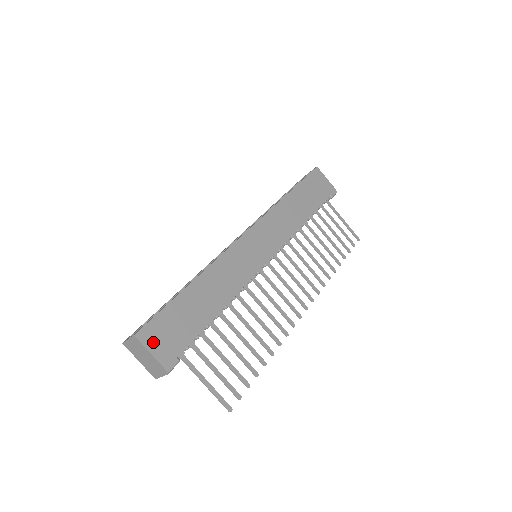
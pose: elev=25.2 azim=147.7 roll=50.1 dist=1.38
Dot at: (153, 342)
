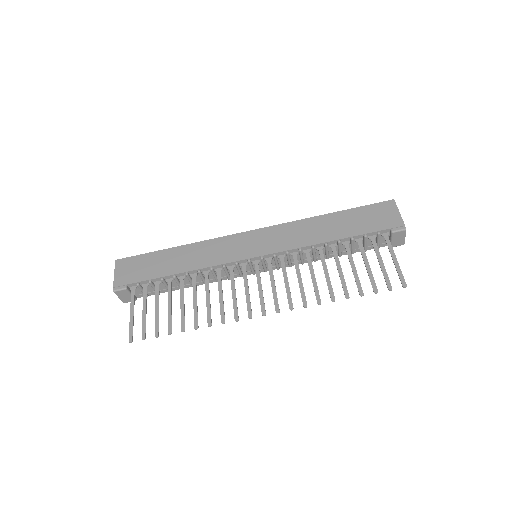
Dot at: (121, 269)
